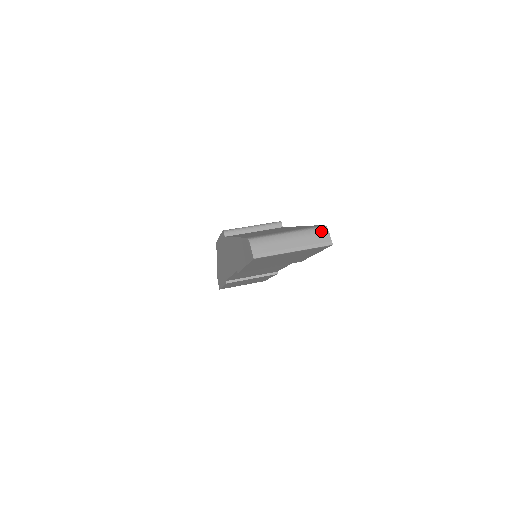
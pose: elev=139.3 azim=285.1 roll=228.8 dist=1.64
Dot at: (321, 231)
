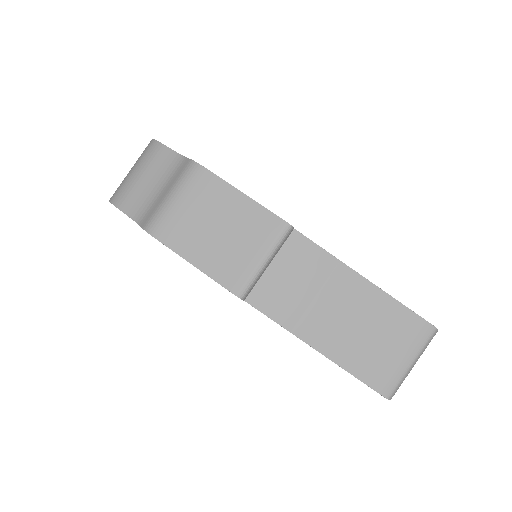
Dot at: occluded
